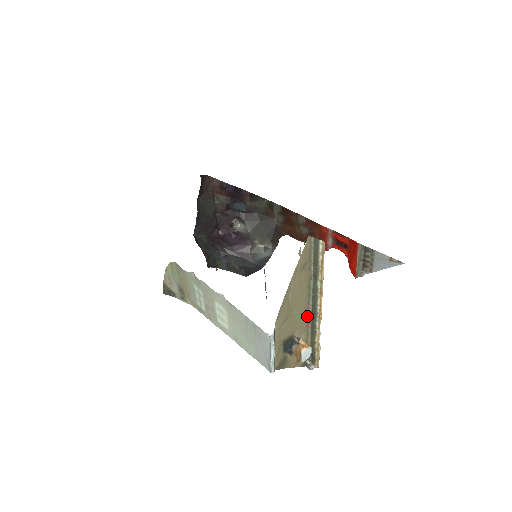
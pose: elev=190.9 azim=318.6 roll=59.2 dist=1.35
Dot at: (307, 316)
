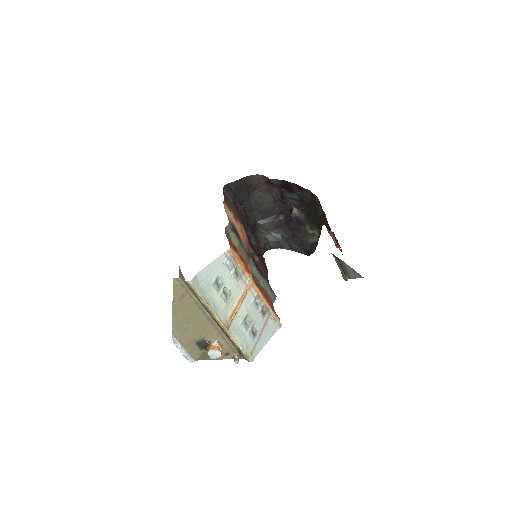
Dot at: (214, 327)
